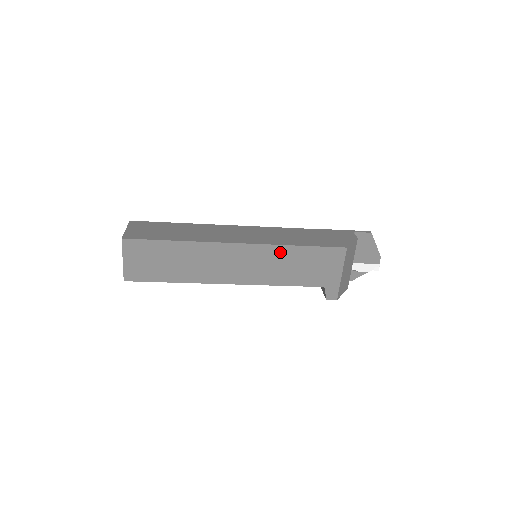
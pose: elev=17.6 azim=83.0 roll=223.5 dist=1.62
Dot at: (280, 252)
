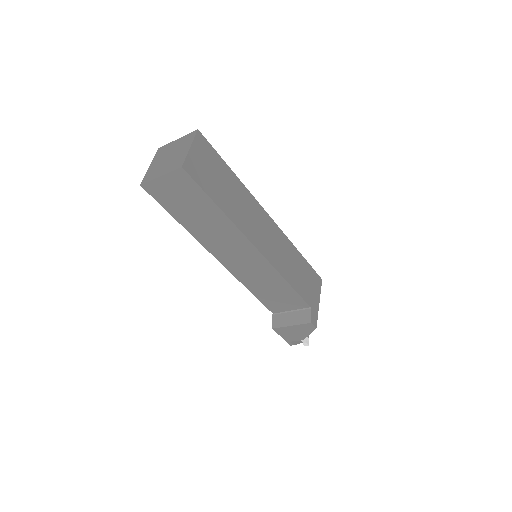
Dot at: (291, 249)
